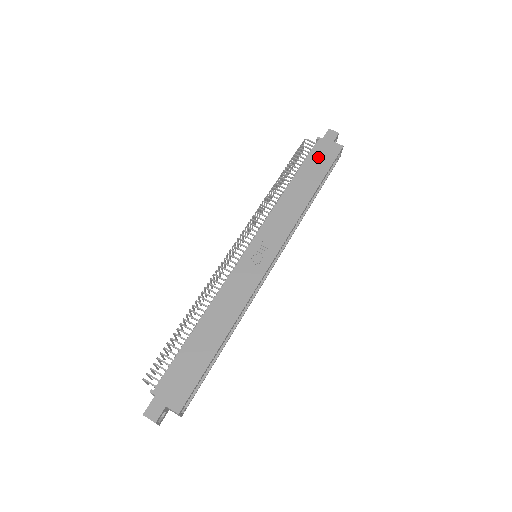
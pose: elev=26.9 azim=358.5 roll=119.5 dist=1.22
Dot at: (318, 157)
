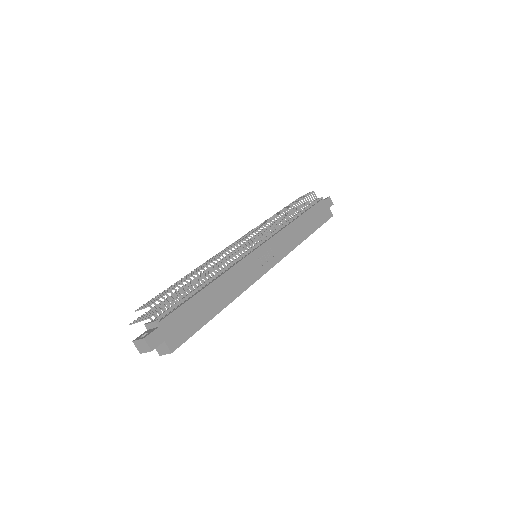
Dot at: (318, 212)
